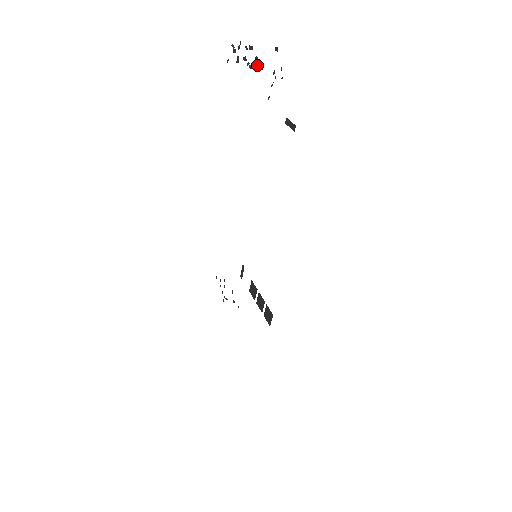
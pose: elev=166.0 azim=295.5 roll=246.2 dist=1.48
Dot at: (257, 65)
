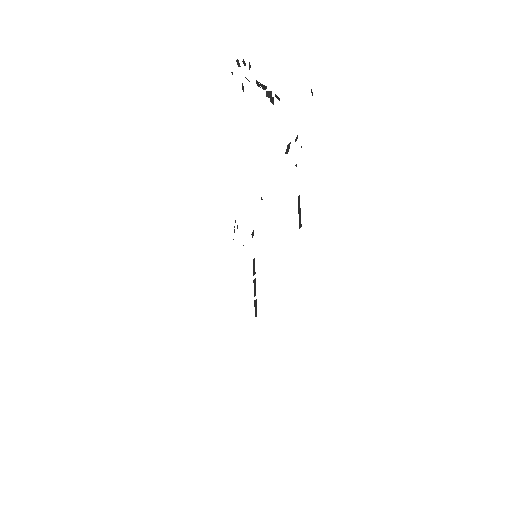
Dot at: (277, 97)
